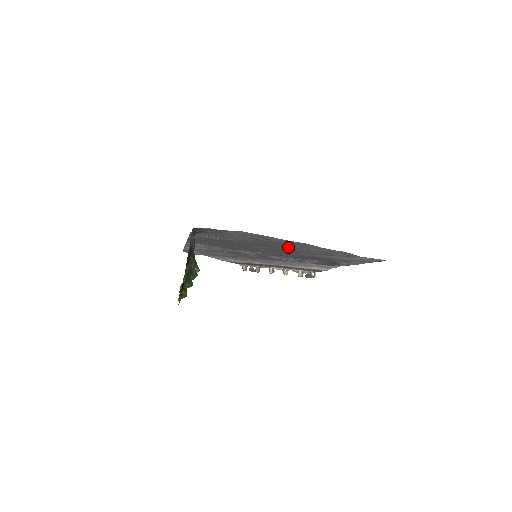
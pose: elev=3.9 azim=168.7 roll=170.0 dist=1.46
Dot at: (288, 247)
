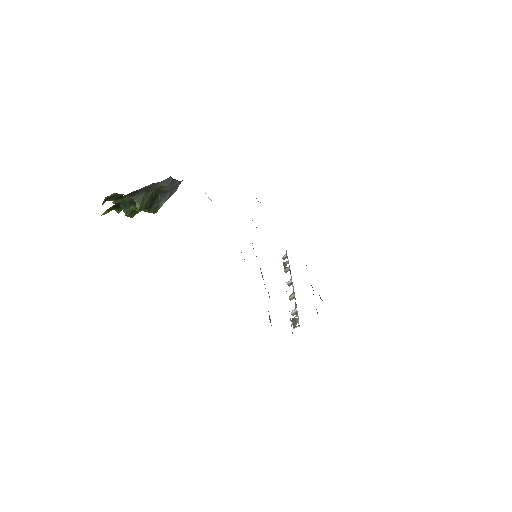
Dot at: occluded
